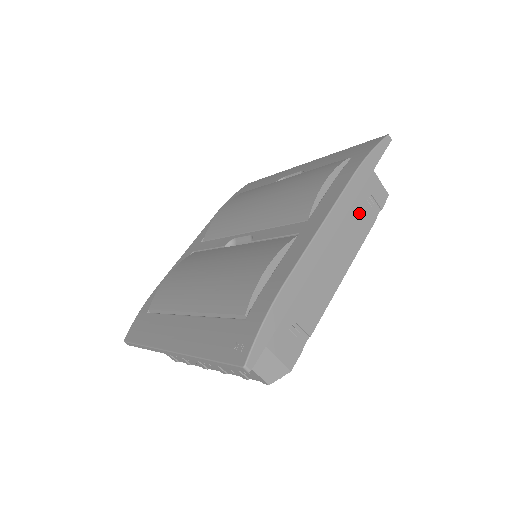
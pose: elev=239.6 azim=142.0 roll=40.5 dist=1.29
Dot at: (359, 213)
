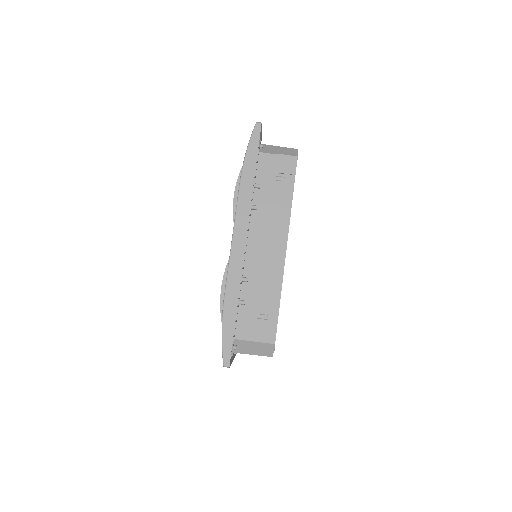
Dot at: (273, 196)
